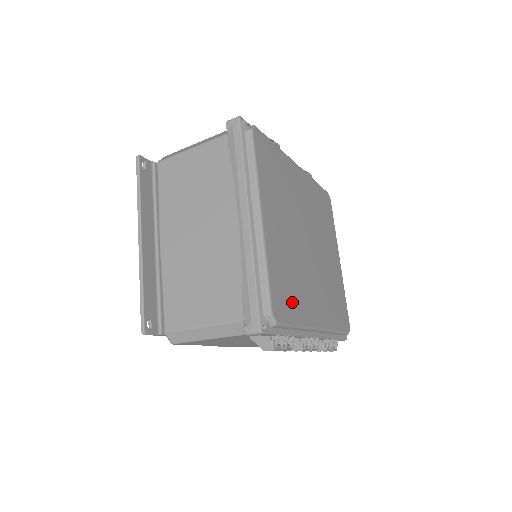
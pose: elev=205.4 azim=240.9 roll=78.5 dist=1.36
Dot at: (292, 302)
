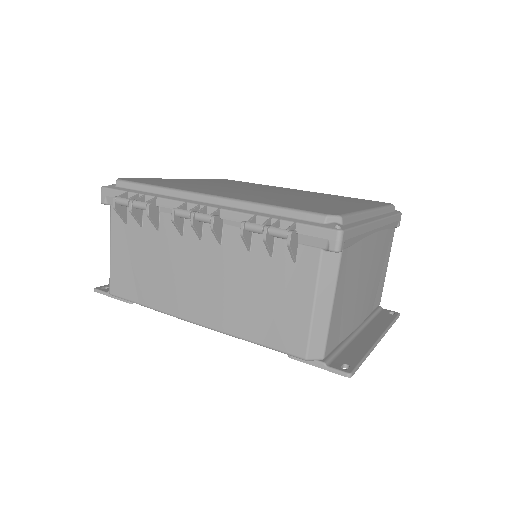
Dot at: occluded
